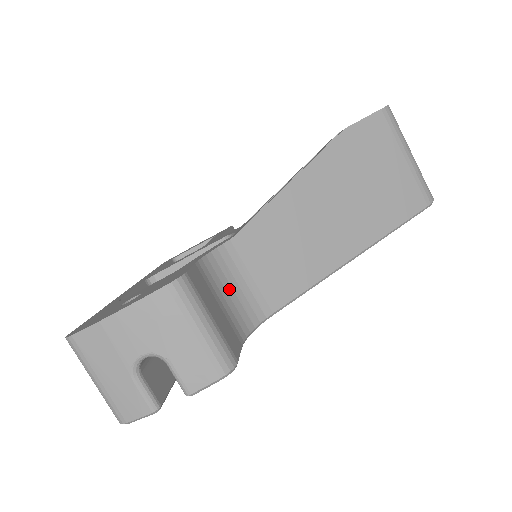
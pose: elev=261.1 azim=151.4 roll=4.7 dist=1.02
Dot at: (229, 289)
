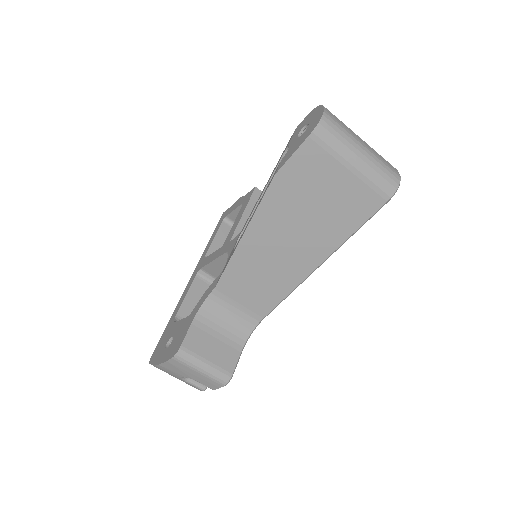
Dot at: (225, 318)
